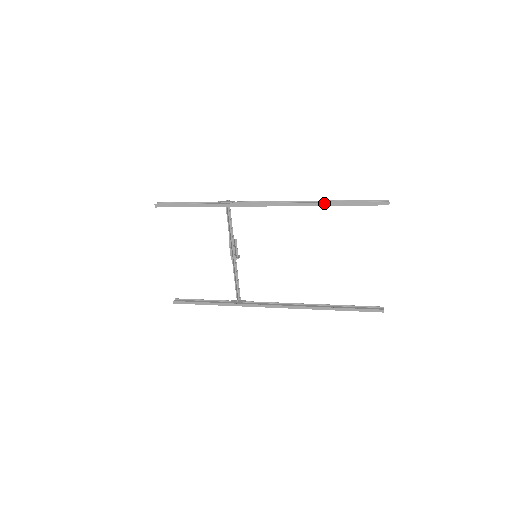
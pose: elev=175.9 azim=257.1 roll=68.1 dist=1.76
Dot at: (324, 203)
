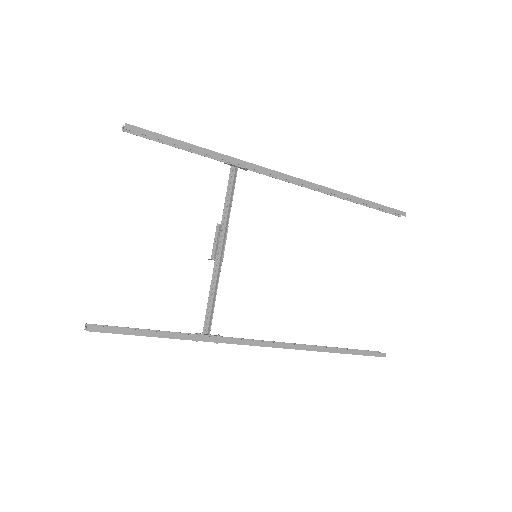
Dot at: (352, 196)
